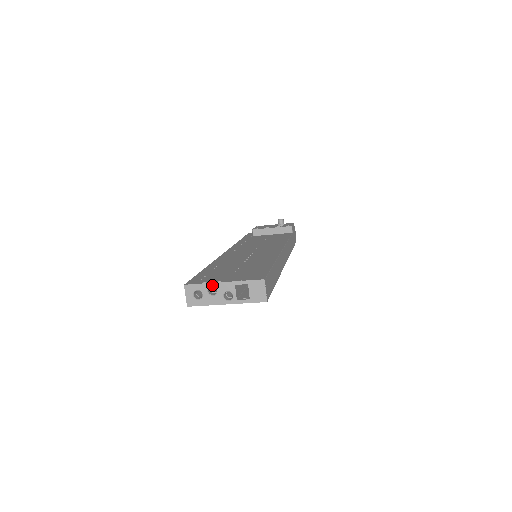
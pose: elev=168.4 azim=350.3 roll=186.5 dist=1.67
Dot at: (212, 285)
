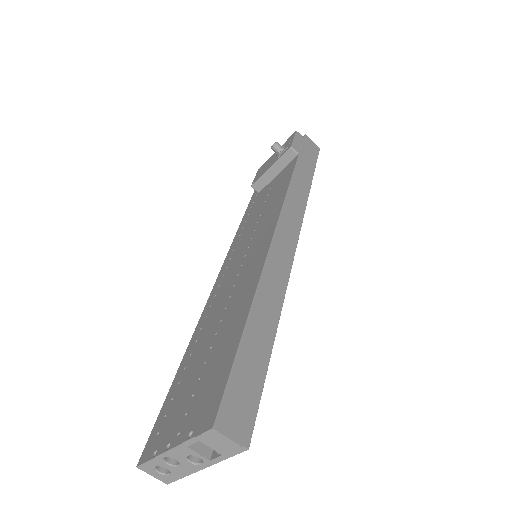
Dot at: (163, 457)
